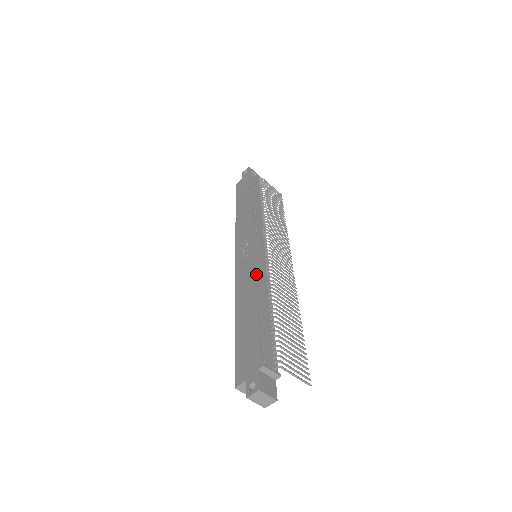
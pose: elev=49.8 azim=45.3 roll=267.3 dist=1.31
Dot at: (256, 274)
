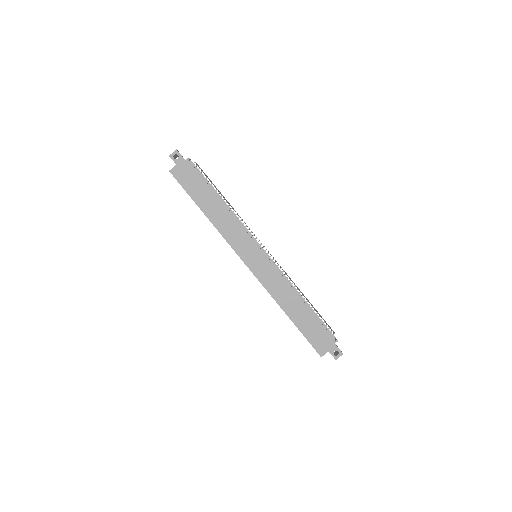
Dot at: (286, 280)
